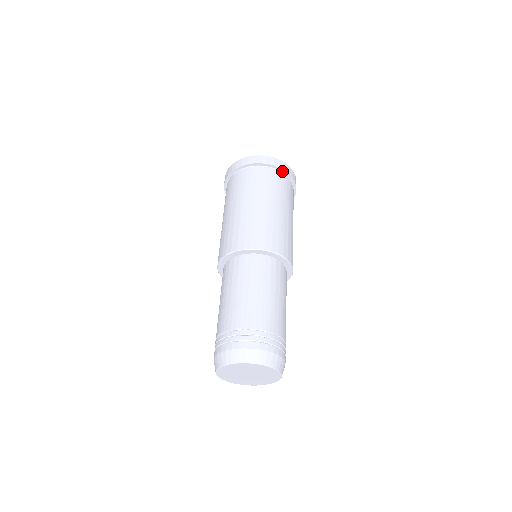
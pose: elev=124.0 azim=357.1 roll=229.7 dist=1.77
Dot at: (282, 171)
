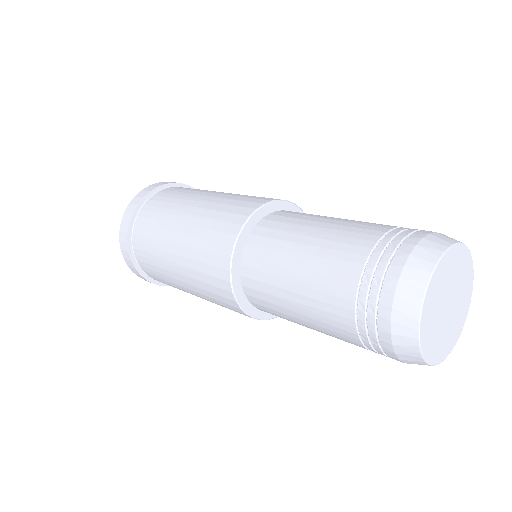
Dot at: occluded
